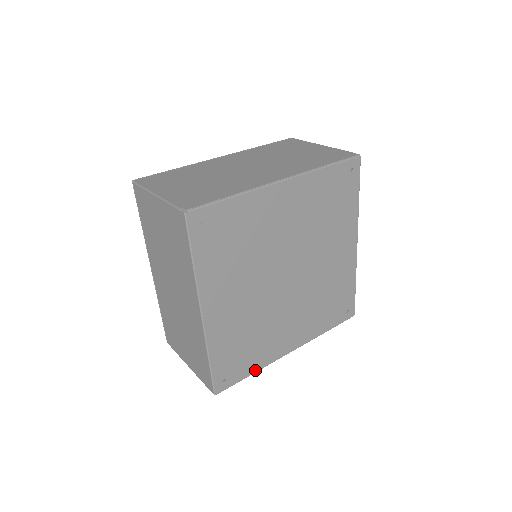
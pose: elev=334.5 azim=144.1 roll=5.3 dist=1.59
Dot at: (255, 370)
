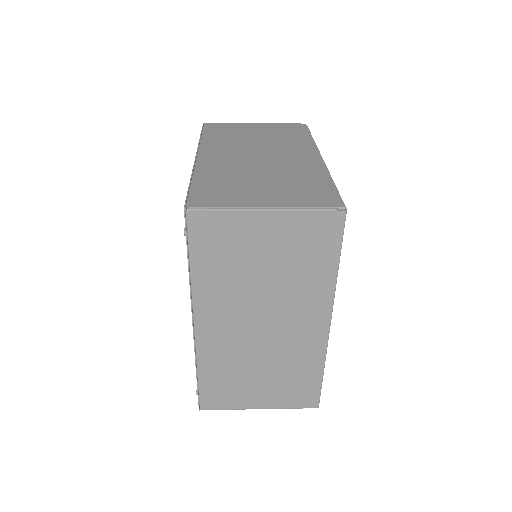
Dot at: occluded
